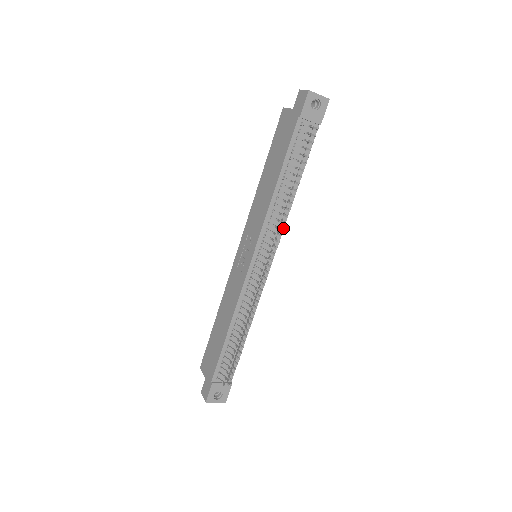
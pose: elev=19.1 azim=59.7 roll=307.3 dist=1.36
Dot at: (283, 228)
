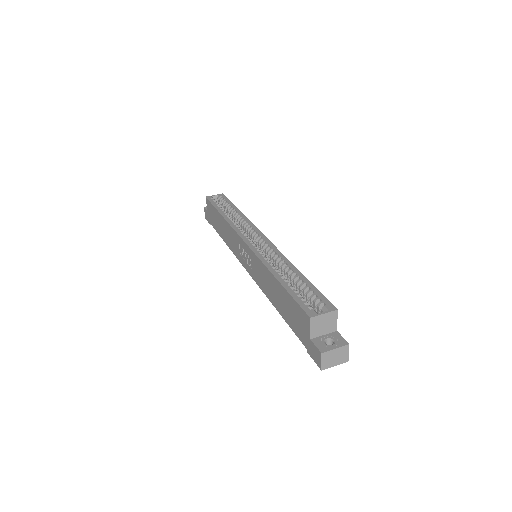
Dot at: occluded
